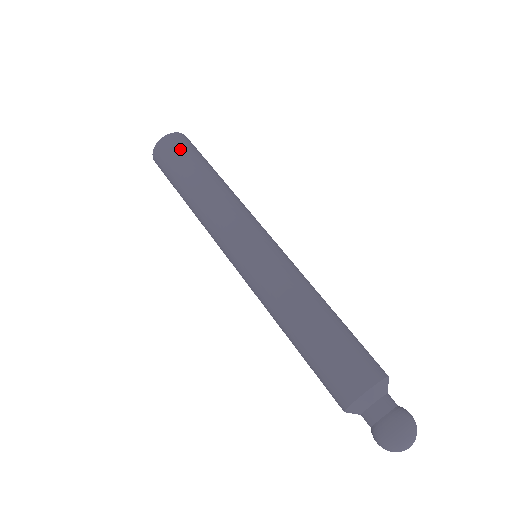
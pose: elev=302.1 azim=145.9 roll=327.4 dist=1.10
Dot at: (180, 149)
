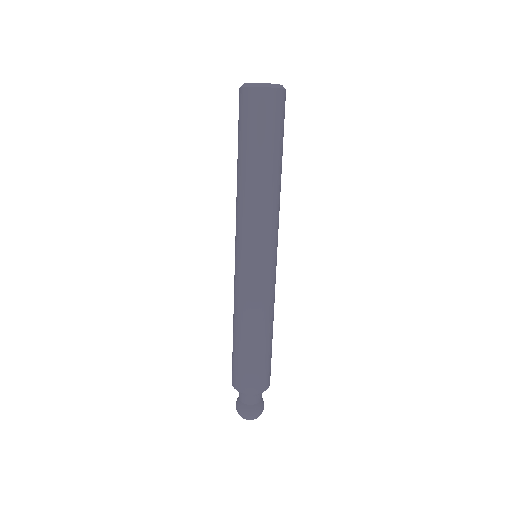
Dot at: (260, 118)
